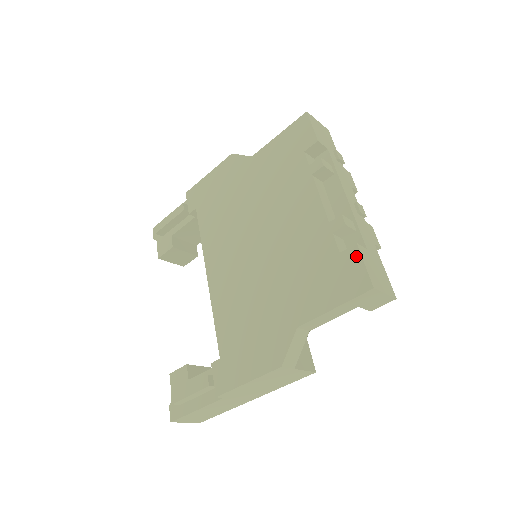
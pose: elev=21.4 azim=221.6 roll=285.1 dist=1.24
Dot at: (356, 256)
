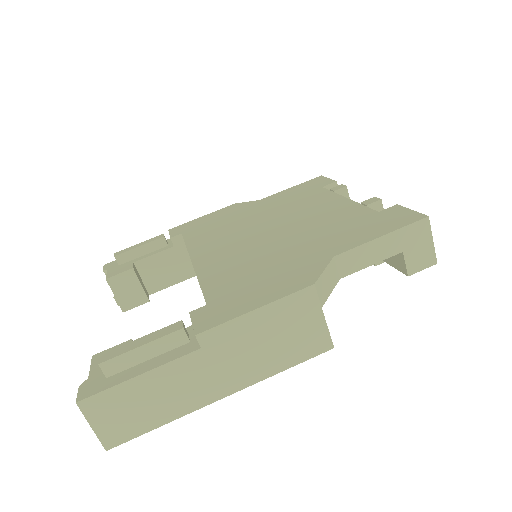
Dot at: (400, 208)
